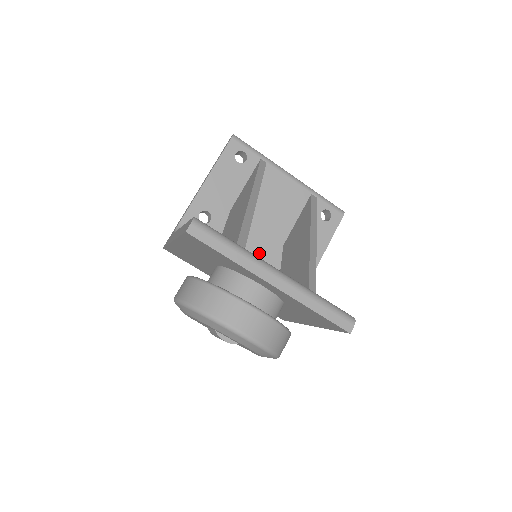
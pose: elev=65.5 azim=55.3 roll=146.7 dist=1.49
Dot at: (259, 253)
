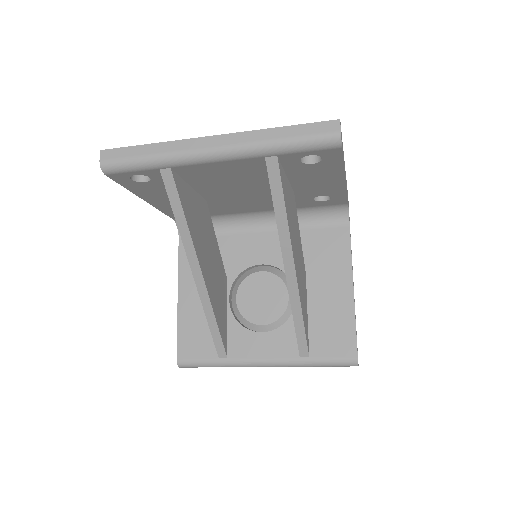
Dot at: (265, 204)
